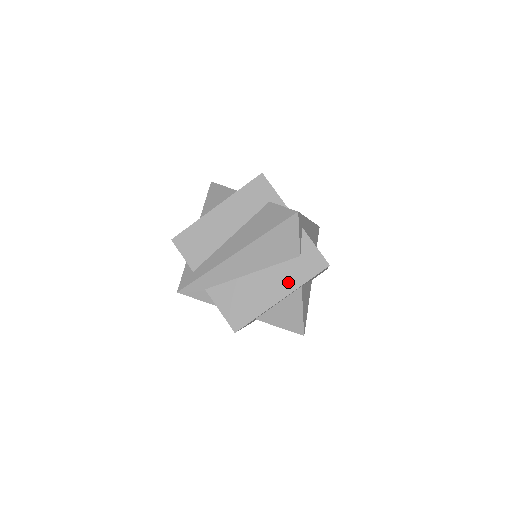
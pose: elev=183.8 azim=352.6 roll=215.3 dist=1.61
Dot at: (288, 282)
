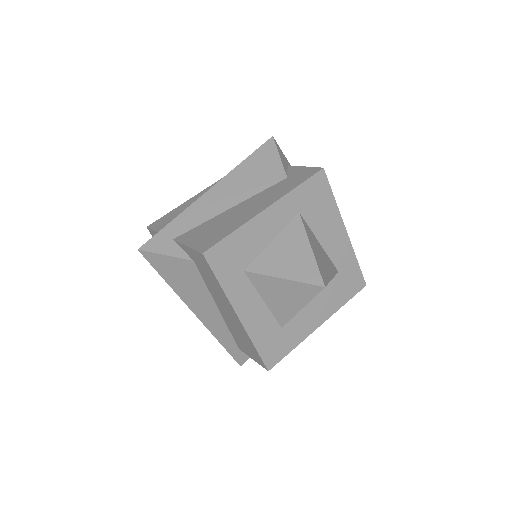
Dot at: (274, 196)
